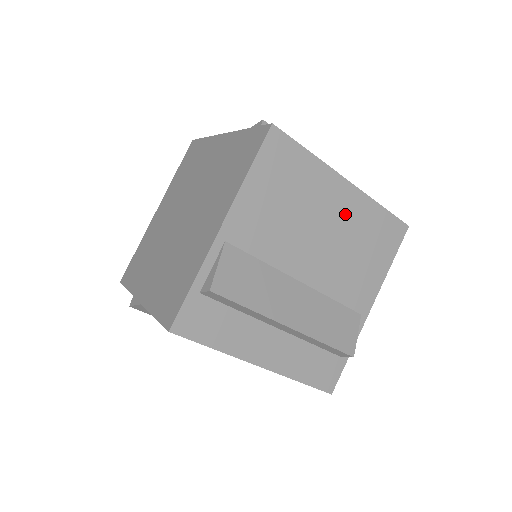
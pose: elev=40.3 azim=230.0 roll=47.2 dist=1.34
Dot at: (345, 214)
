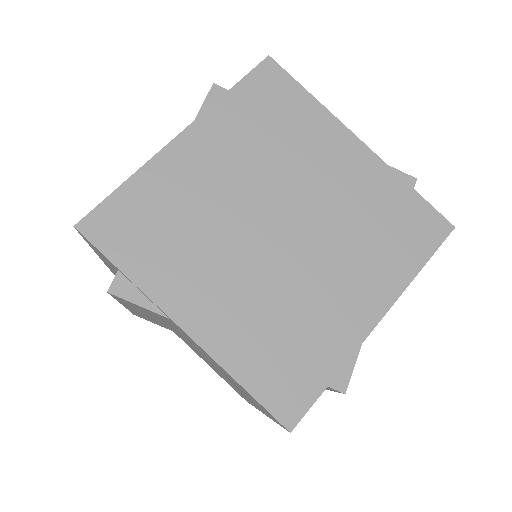
Dot at: occluded
